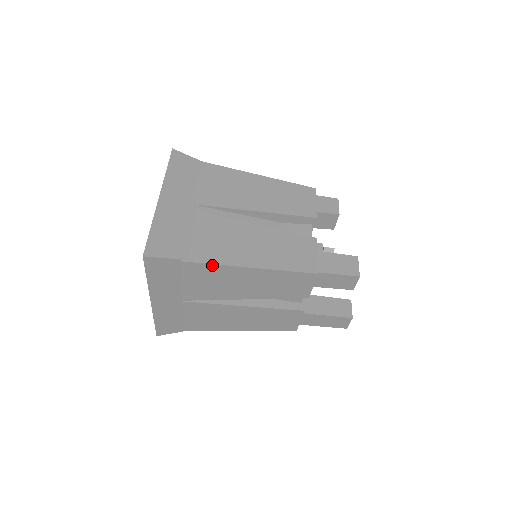
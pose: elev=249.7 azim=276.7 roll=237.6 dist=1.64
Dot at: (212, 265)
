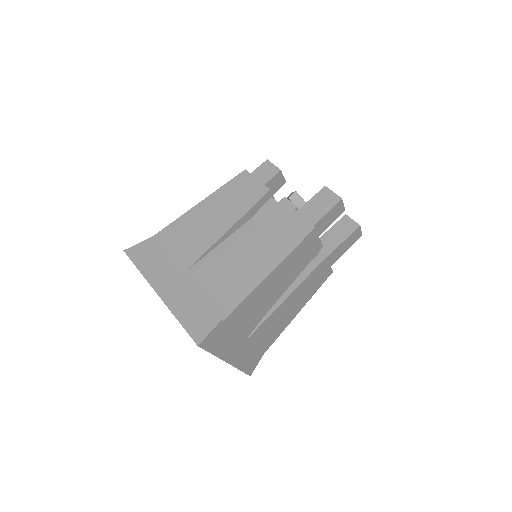
Dot at: (245, 300)
